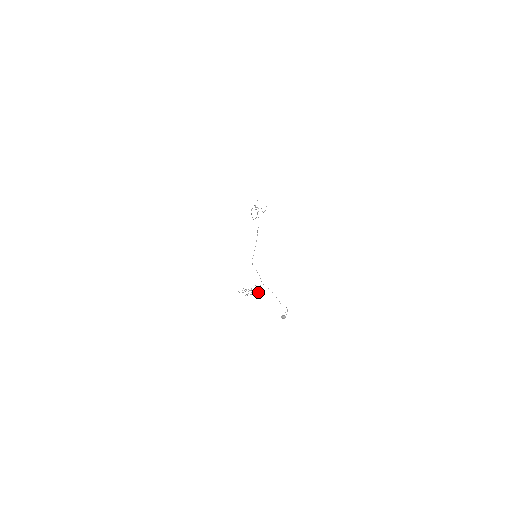
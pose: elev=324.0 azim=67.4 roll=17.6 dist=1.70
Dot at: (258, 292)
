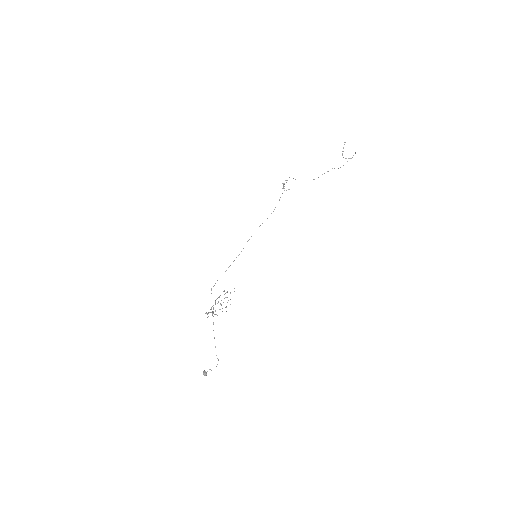
Dot at: (226, 311)
